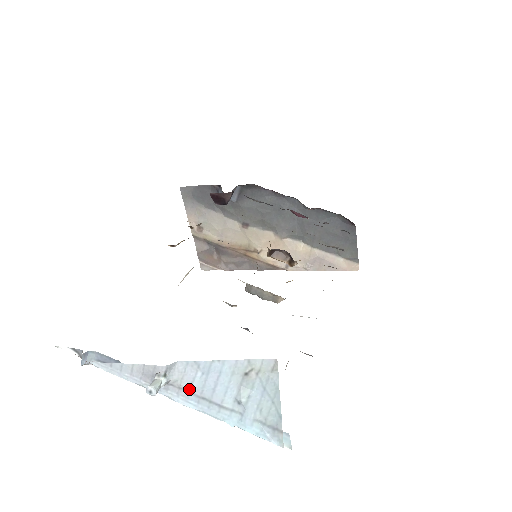
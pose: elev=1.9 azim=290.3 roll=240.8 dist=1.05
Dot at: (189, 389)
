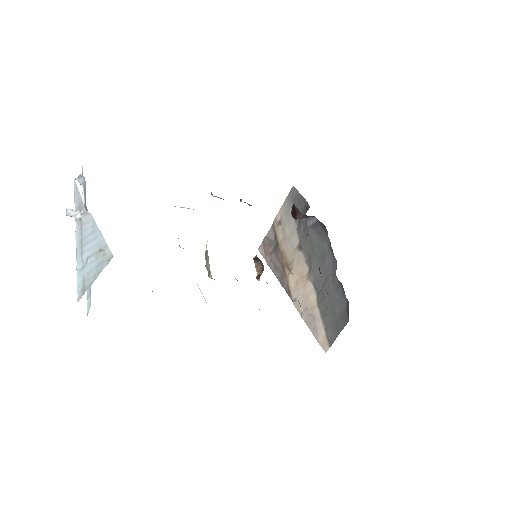
Dot at: (83, 232)
